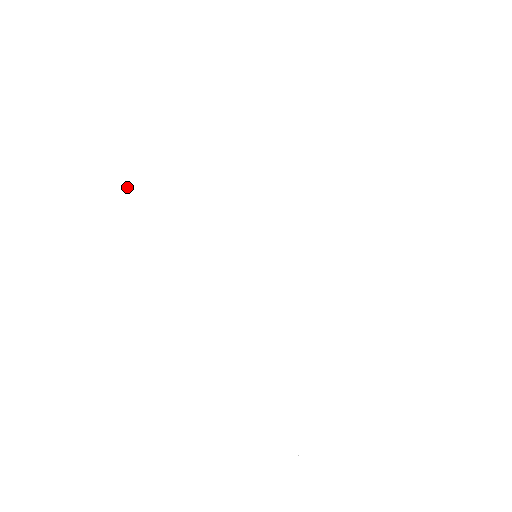
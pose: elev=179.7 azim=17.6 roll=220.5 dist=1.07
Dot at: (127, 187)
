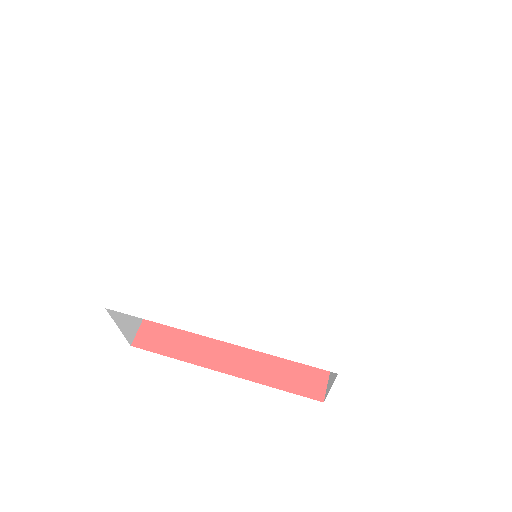
Dot at: (240, 153)
